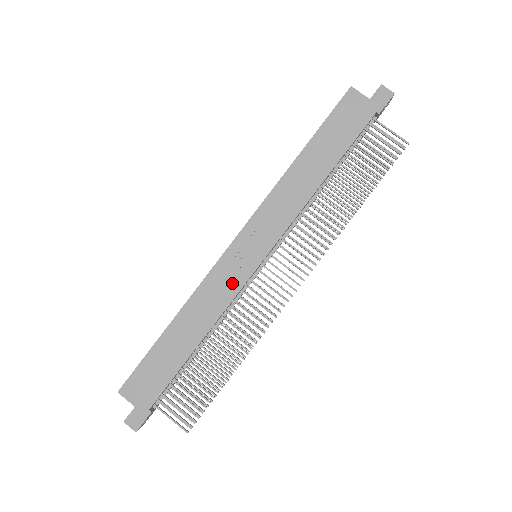
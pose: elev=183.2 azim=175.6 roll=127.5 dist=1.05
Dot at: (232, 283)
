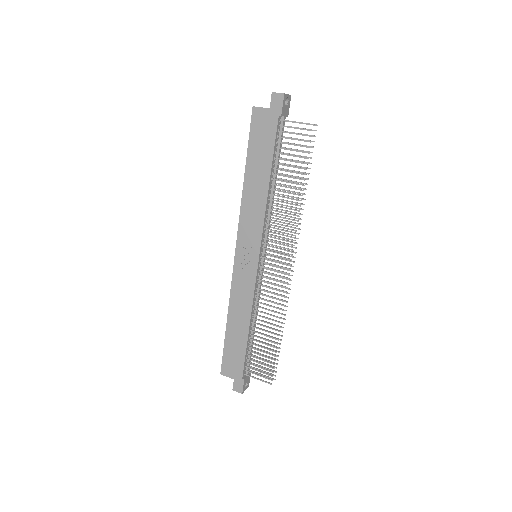
Dot at: (248, 282)
